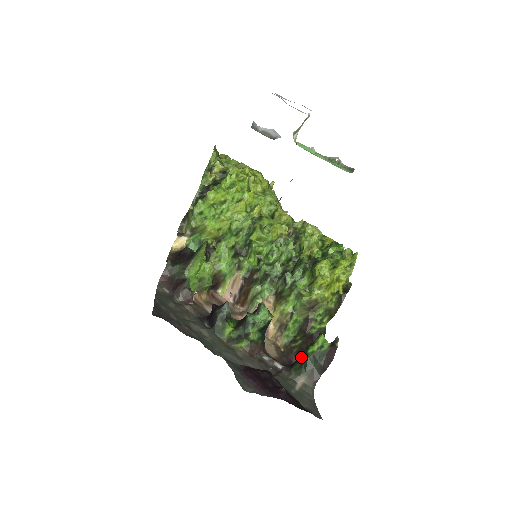
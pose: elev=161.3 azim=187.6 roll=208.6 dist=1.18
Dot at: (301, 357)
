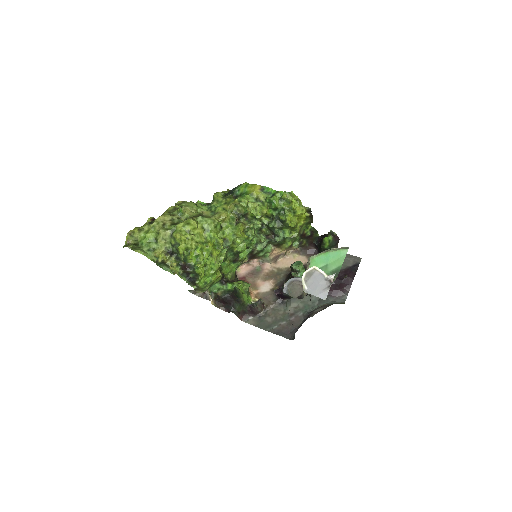
Dot at: occluded
